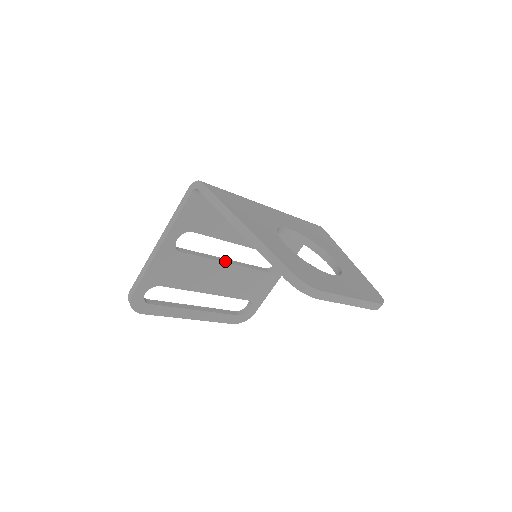
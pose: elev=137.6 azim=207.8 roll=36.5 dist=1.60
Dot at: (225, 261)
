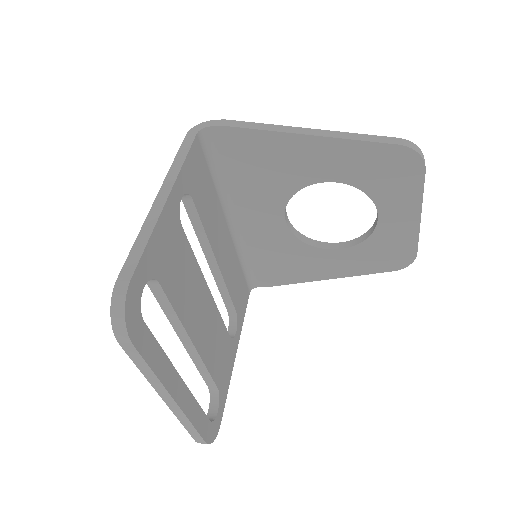
Dot at: (205, 286)
